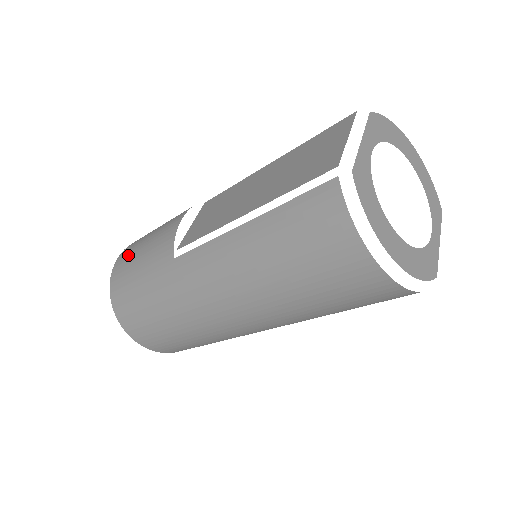
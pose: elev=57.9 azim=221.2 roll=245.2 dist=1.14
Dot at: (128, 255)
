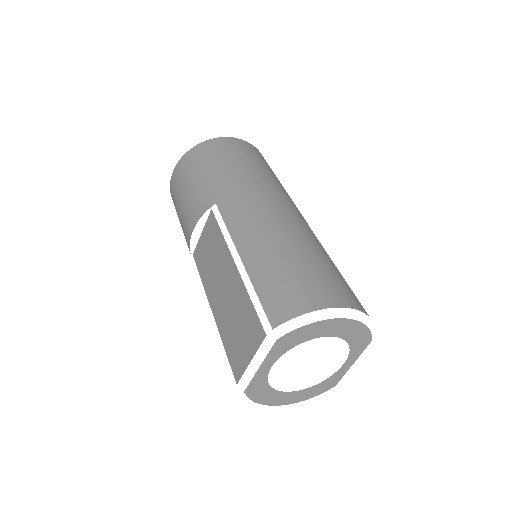
Dot at: (174, 194)
